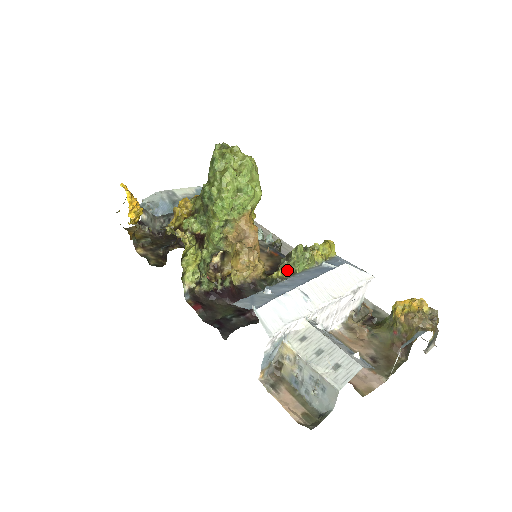
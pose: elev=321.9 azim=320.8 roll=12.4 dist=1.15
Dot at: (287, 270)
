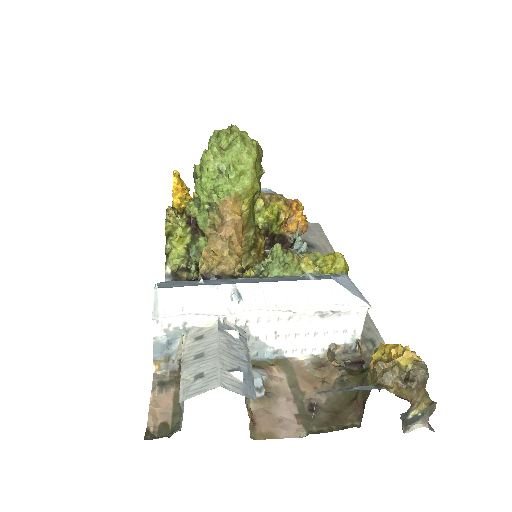
Dot at: (261, 271)
